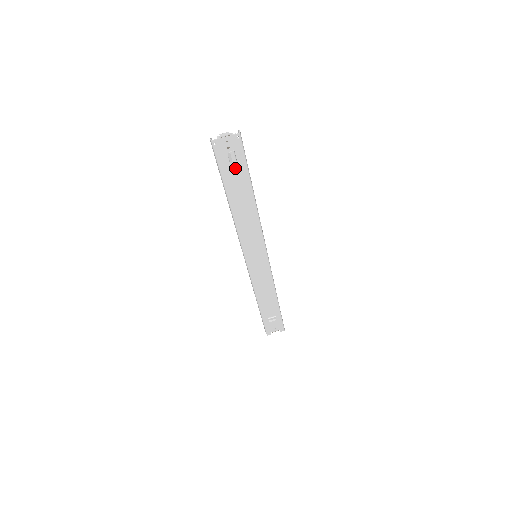
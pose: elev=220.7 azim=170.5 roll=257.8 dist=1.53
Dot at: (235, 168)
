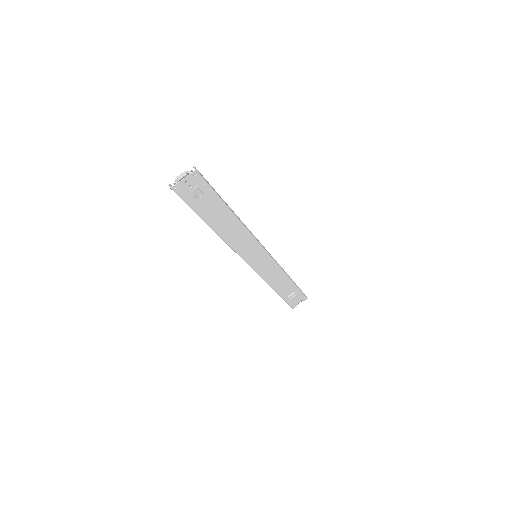
Dot at: (204, 199)
